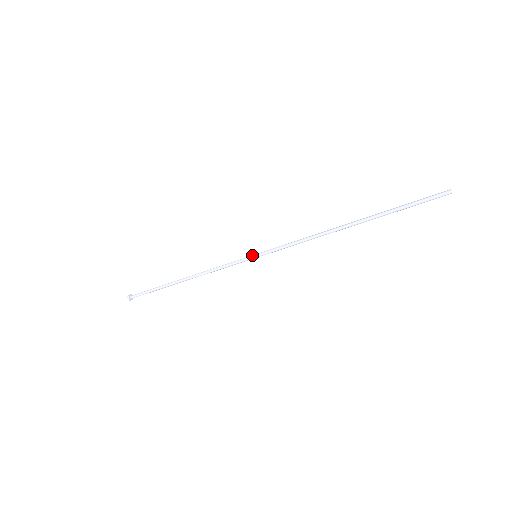
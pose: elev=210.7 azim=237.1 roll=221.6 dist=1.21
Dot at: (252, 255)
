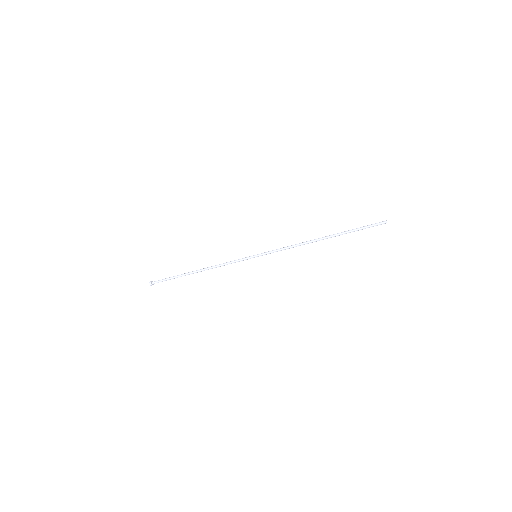
Dot at: (253, 255)
